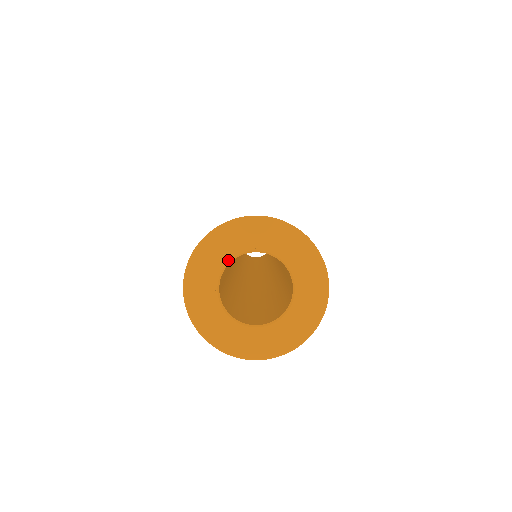
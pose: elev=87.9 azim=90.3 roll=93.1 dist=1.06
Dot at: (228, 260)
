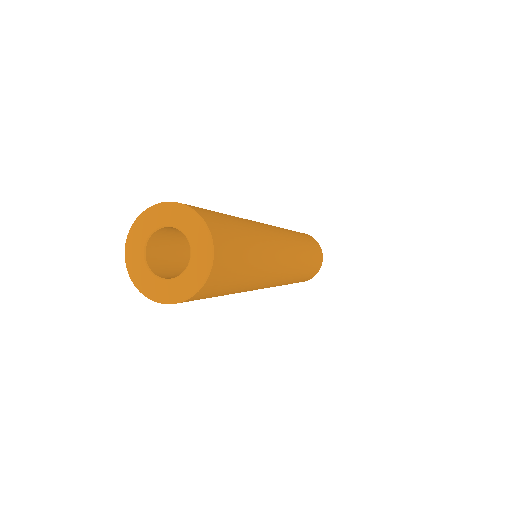
Dot at: (167, 224)
